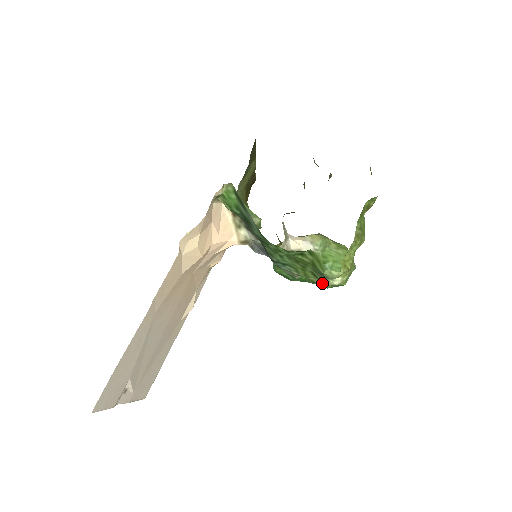
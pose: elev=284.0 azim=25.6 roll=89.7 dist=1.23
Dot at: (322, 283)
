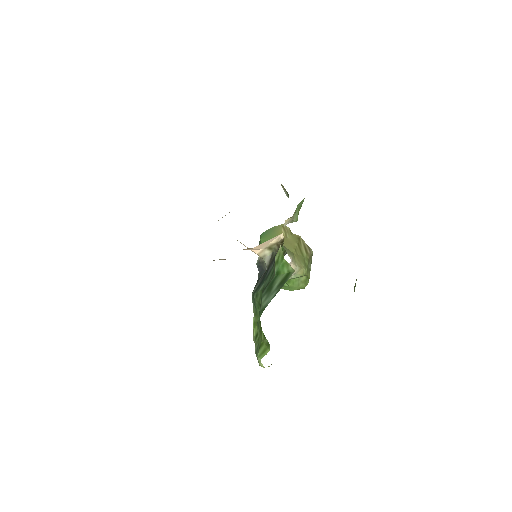
Dot at: (254, 341)
